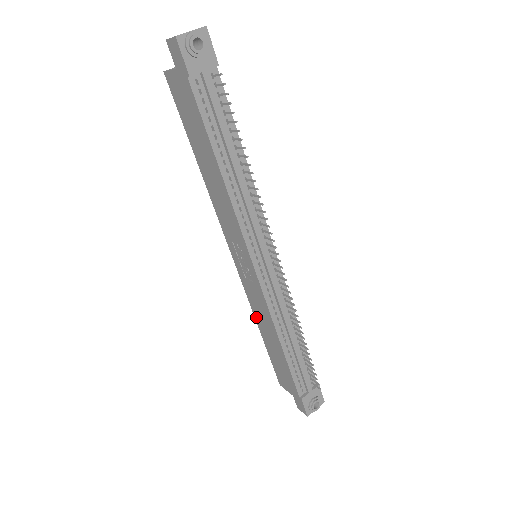
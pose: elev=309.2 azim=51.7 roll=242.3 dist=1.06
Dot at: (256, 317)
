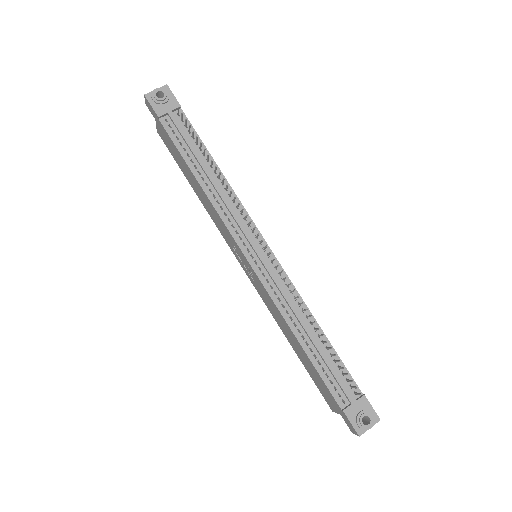
Dot at: (279, 325)
